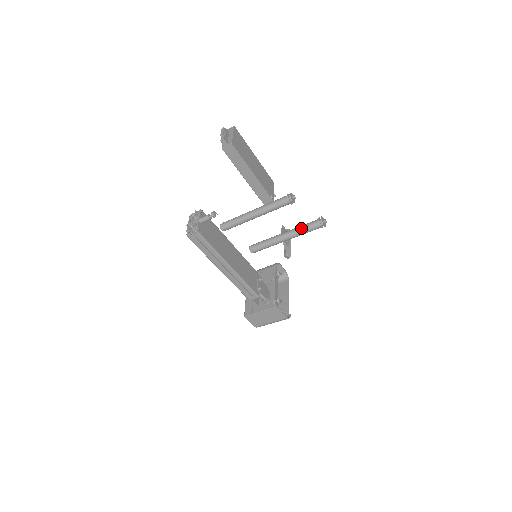
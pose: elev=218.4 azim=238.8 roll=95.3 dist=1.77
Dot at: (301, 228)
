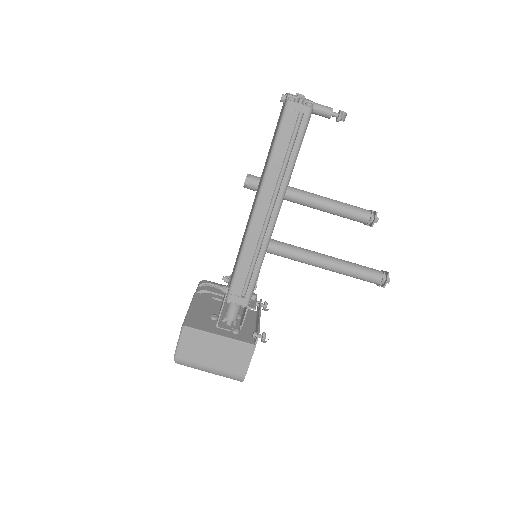
Dot at: (354, 264)
